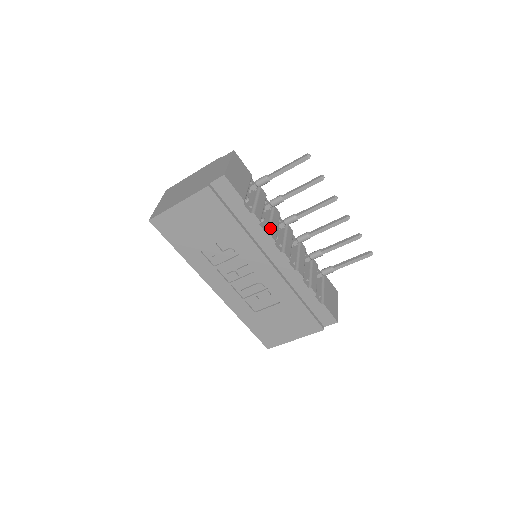
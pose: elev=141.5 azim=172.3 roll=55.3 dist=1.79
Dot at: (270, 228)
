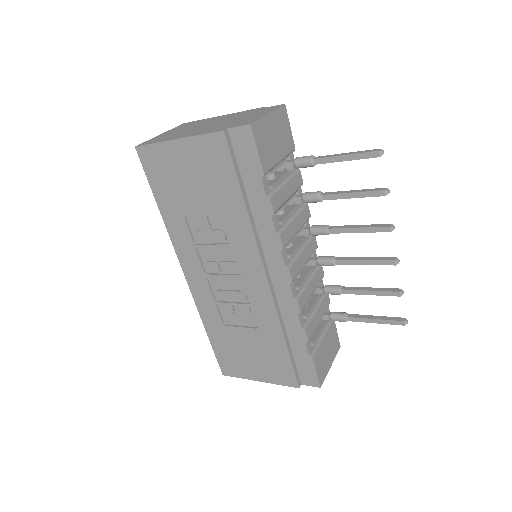
Dot at: (285, 227)
